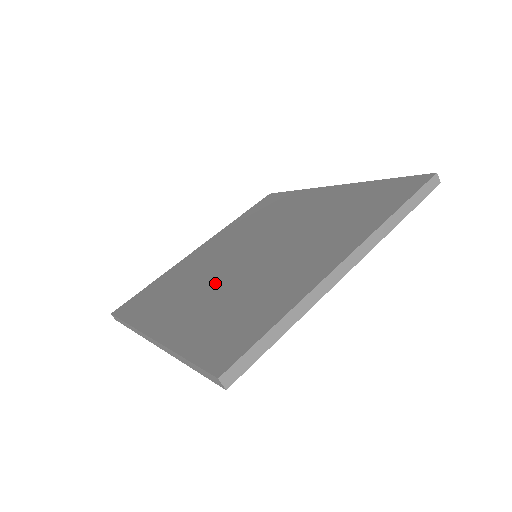
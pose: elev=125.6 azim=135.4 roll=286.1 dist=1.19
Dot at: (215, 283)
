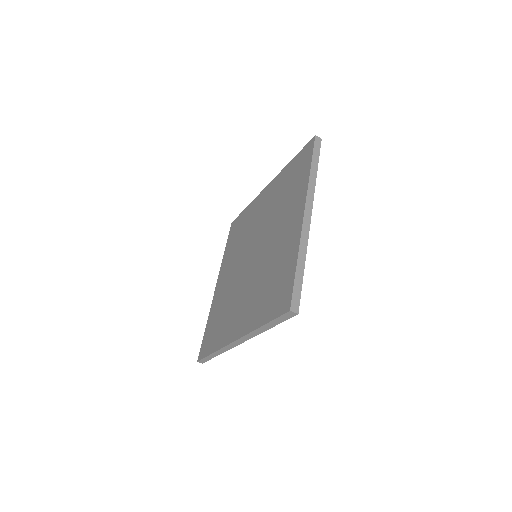
Dot at: (246, 287)
